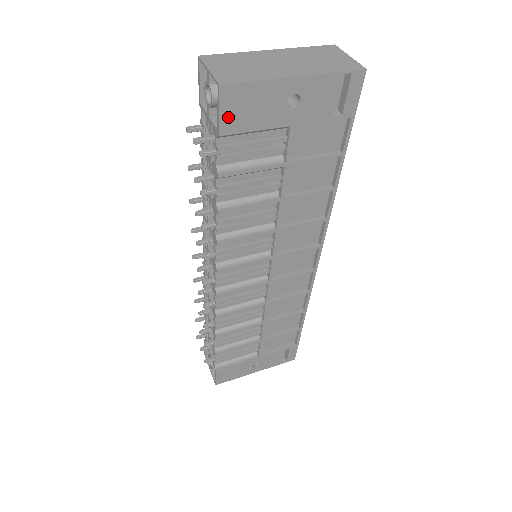
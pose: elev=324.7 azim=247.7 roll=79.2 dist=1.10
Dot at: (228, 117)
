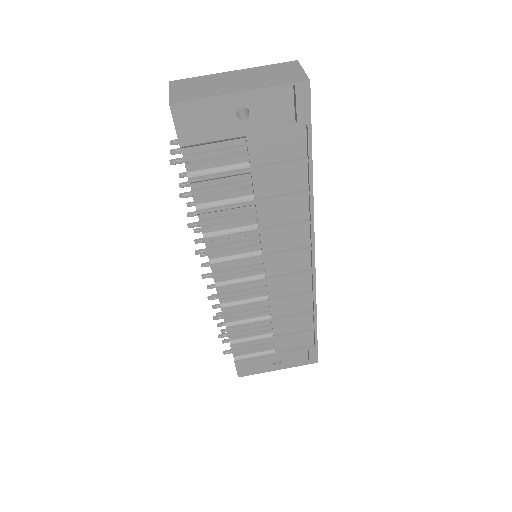
Dot at: (184, 130)
